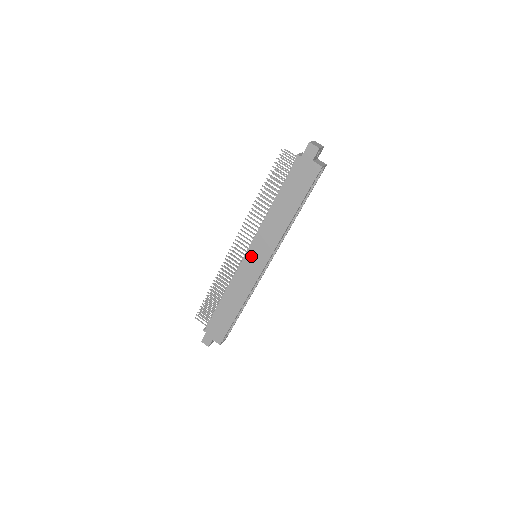
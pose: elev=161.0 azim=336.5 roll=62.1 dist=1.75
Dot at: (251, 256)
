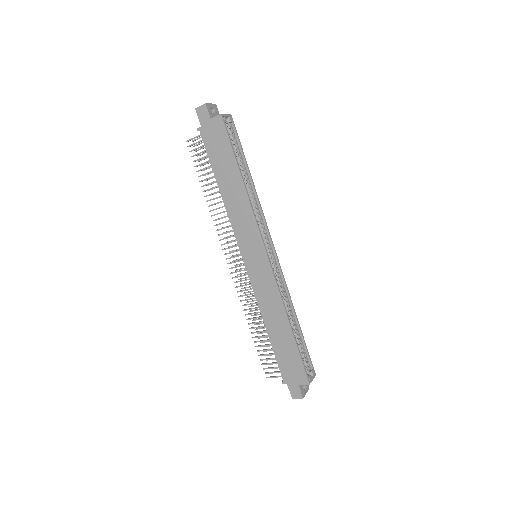
Dot at: (248, 258)
